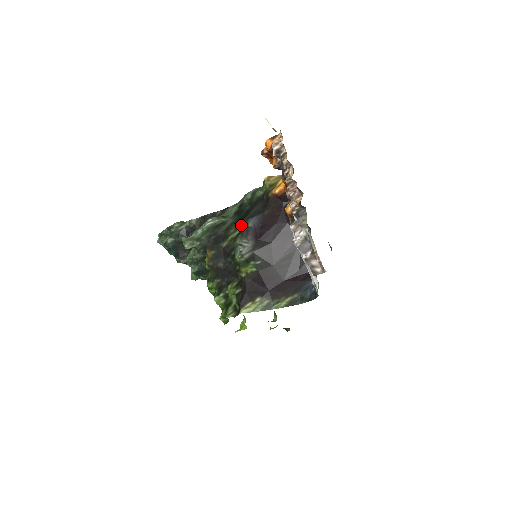
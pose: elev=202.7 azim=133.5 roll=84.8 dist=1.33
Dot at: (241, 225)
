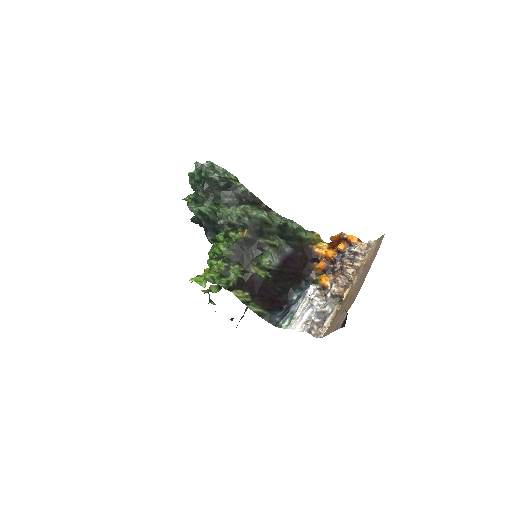
Dot at: (280, 242)
